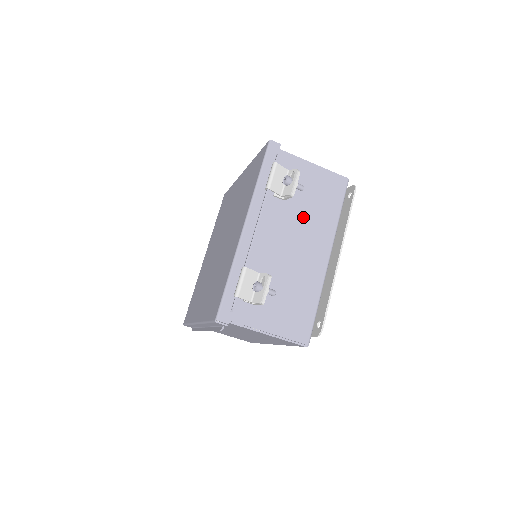
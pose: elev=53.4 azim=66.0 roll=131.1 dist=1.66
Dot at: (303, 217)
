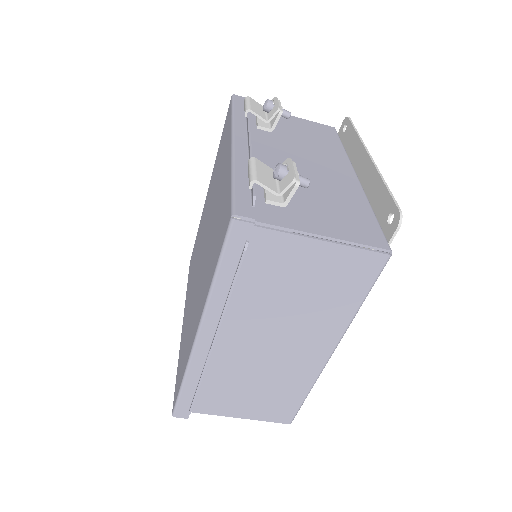
Dot at: (302, 145)
